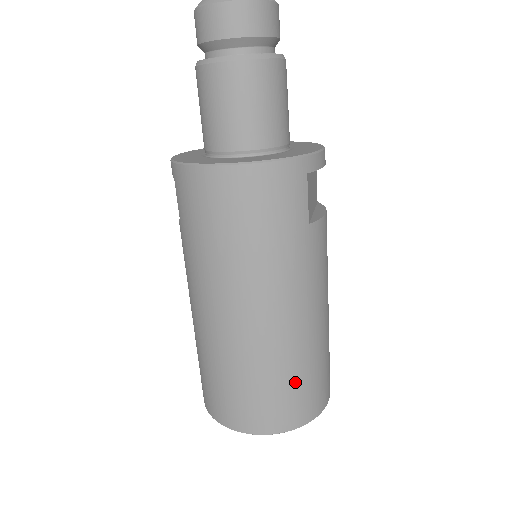
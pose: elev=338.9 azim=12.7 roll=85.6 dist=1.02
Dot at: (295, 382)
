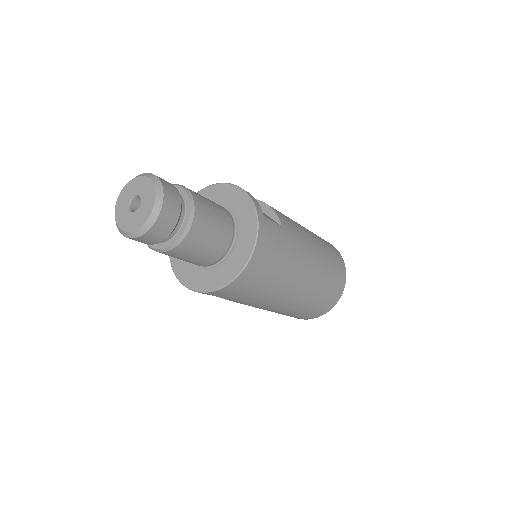
Dot at: (332, 269)
